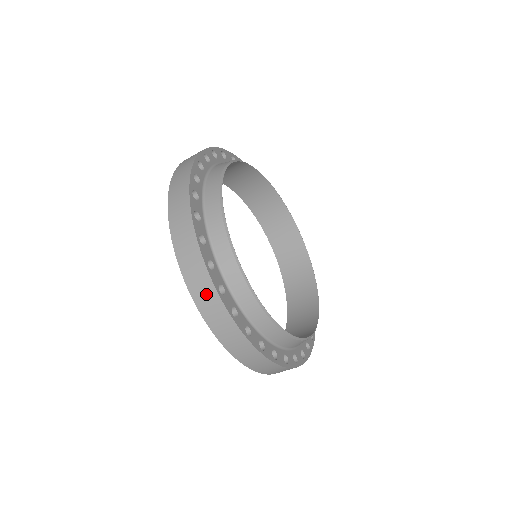
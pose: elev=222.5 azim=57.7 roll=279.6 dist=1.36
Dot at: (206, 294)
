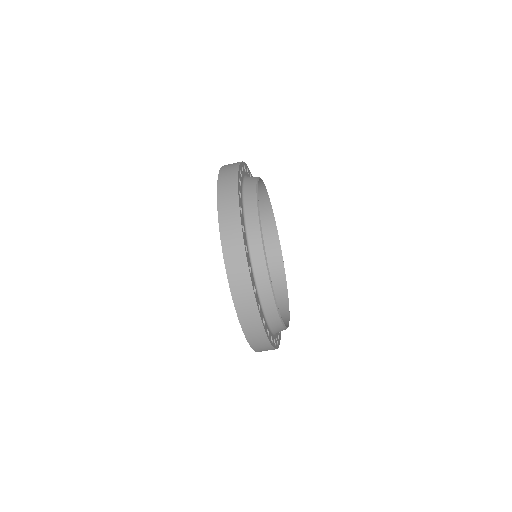
Dot at: (229, 189)
